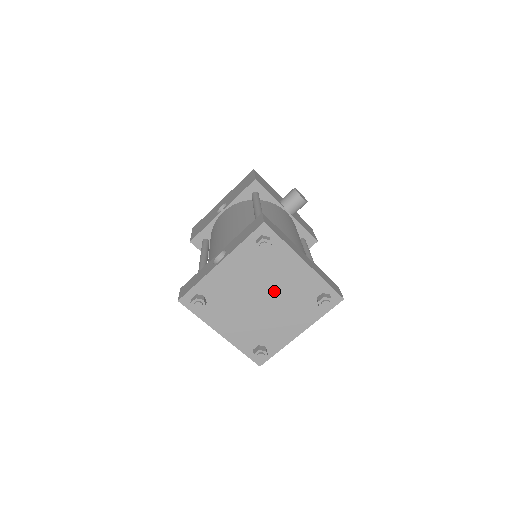
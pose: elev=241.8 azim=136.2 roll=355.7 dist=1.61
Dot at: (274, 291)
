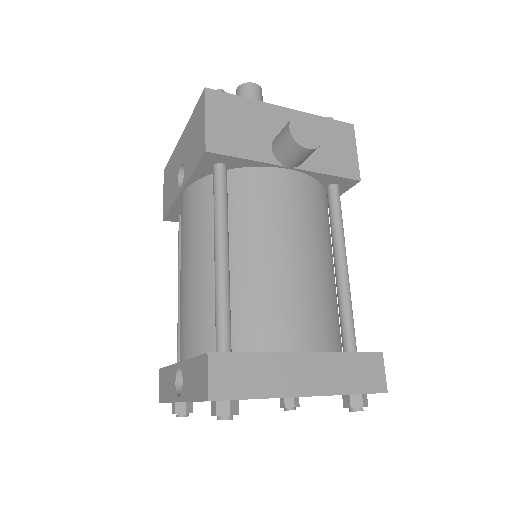
Dot at: occluded
